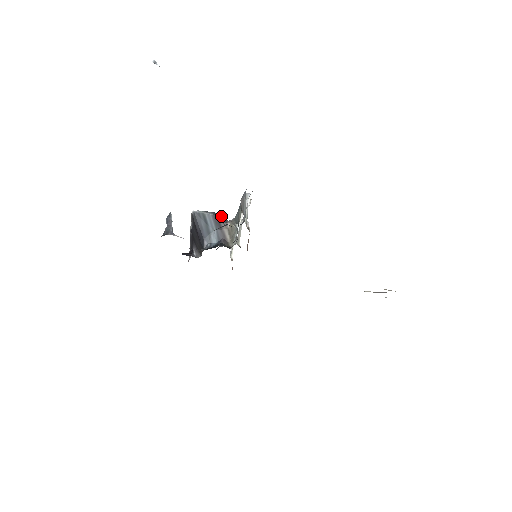
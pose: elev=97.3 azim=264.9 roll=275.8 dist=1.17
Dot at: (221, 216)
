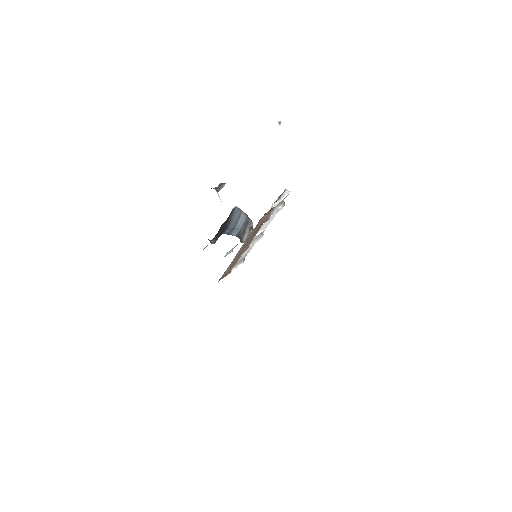
Dot at: (251, 222)
